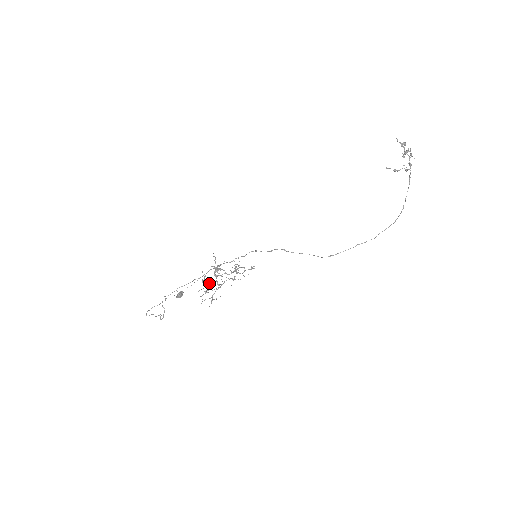
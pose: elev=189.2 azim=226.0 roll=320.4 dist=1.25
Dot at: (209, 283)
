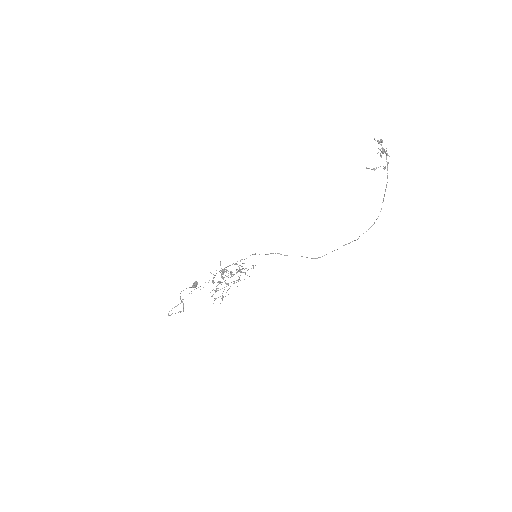
Dot at: (218, 284)
